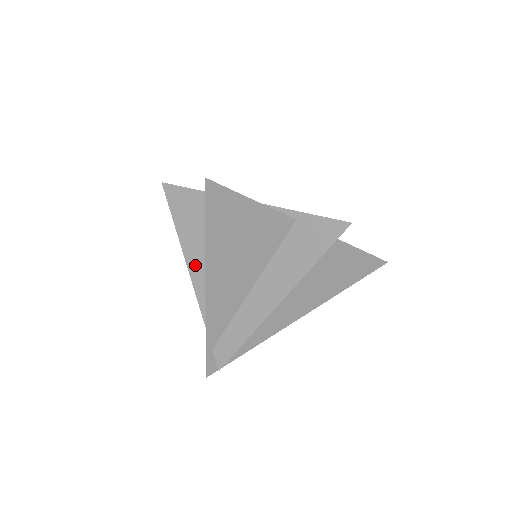
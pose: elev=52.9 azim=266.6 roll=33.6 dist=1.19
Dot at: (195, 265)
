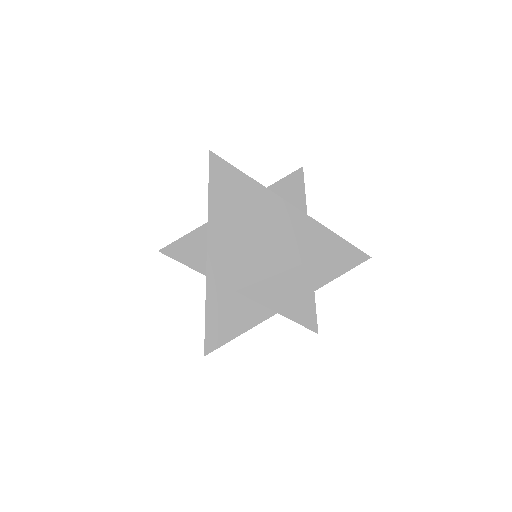
Dot at: occluded
